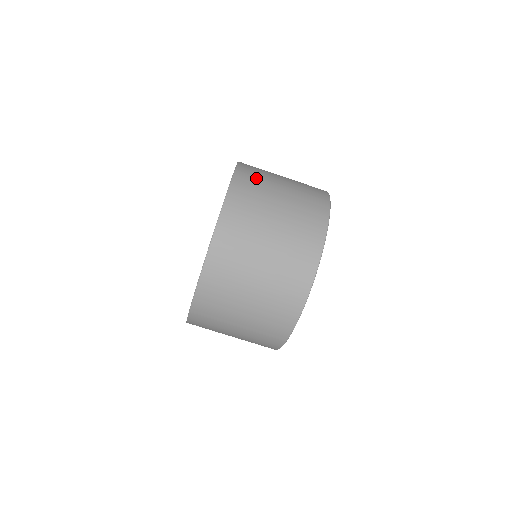
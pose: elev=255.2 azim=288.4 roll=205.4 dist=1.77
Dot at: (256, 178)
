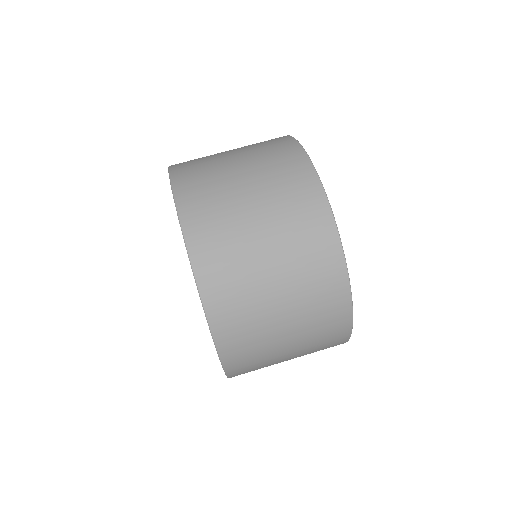
Dot at: (197, 164)
